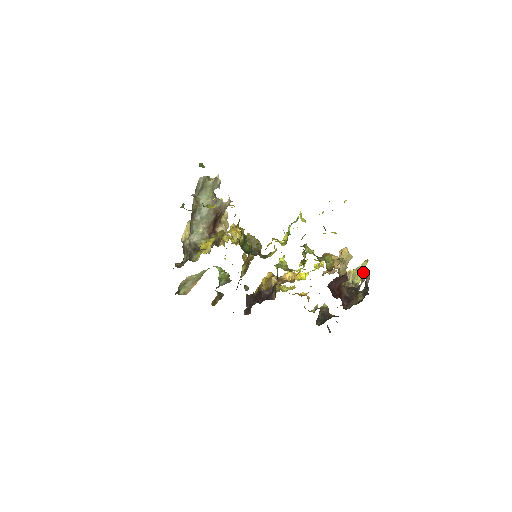
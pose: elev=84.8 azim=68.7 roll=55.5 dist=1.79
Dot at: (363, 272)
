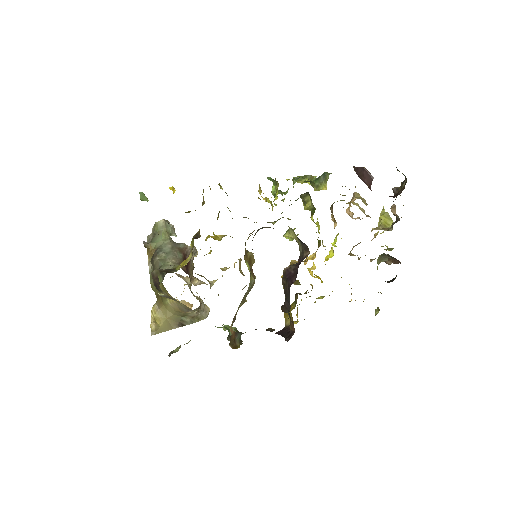
Dot at: (388, 215)
